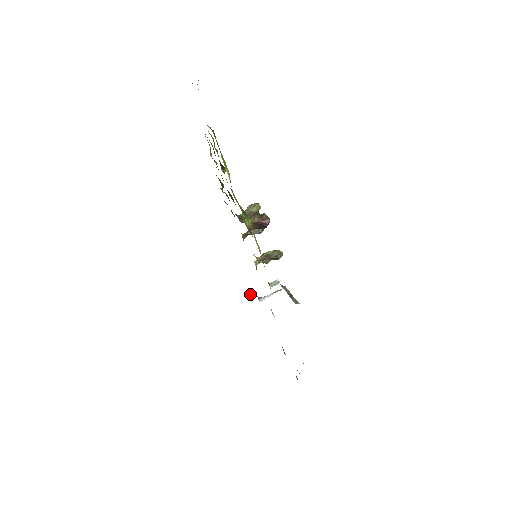
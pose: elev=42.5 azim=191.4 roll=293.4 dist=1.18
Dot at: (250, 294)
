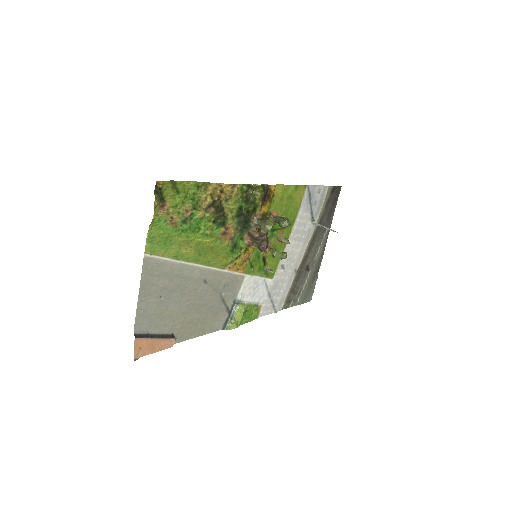
Dot at: (335, 192)
